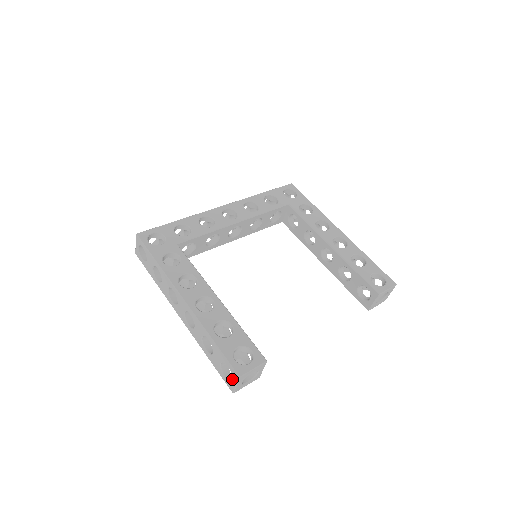
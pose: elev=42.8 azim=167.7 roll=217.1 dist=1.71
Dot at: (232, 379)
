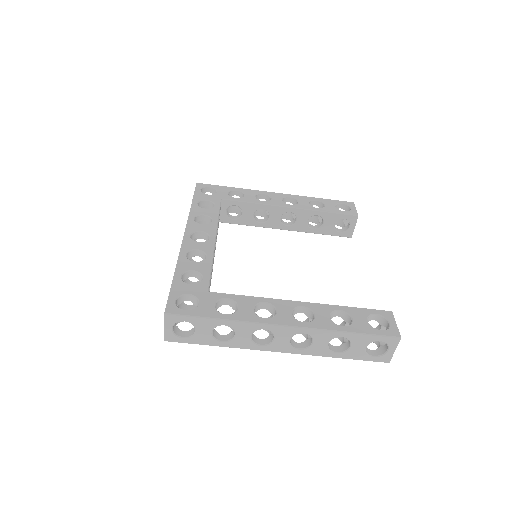
Dot at: (389, 349)
